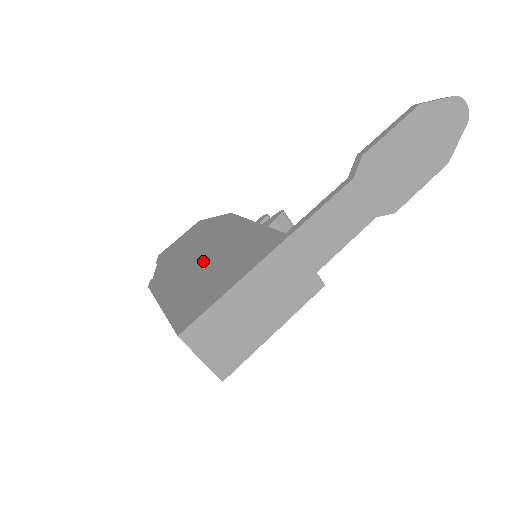
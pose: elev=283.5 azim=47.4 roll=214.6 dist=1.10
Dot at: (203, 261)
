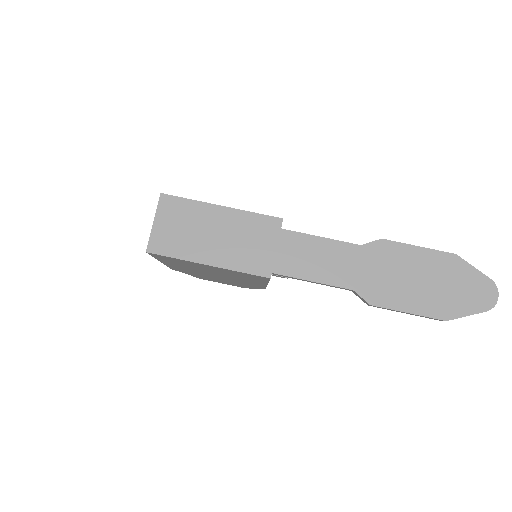
Dot at: occluded
